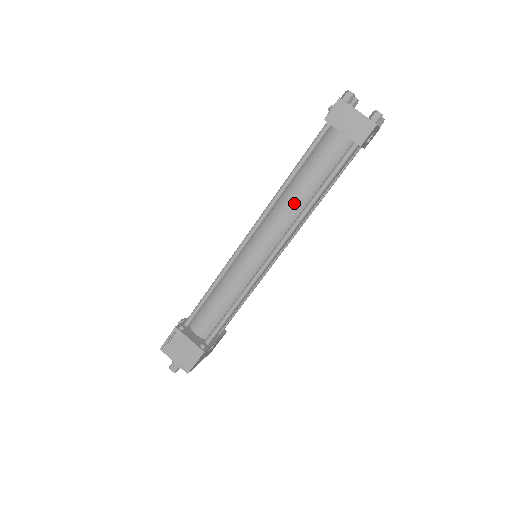
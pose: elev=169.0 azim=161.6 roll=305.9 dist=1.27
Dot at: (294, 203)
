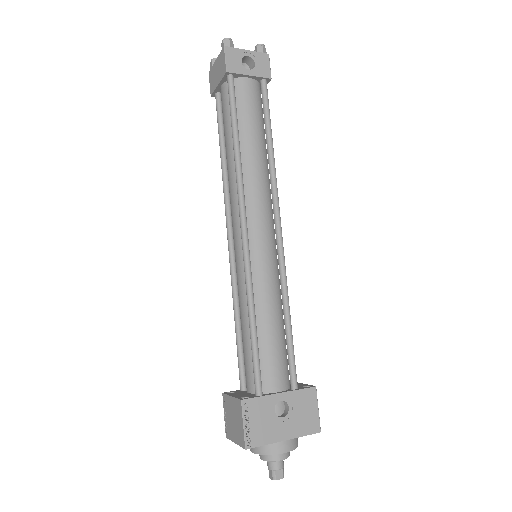
Dot at: (230, 171)
